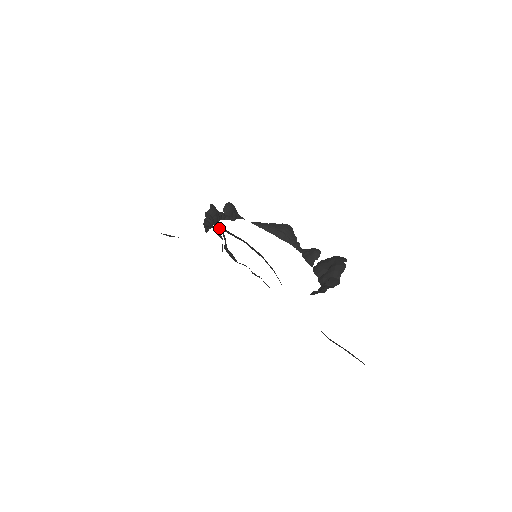
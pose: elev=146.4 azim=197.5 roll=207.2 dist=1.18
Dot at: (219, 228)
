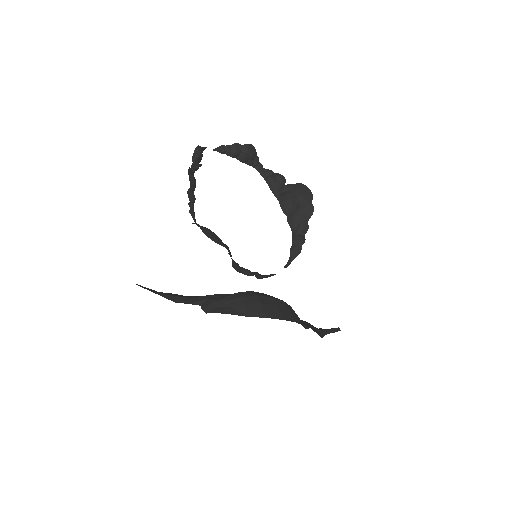
Dot at: (260, 309)
